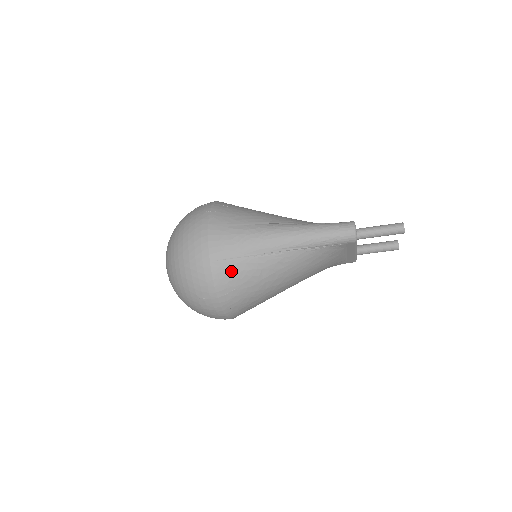
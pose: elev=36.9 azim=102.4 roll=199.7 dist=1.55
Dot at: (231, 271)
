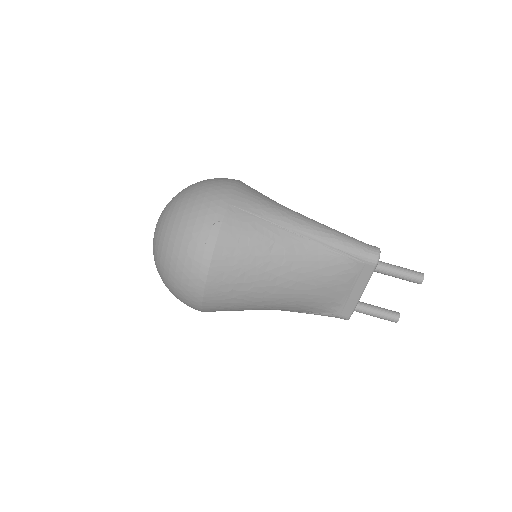
Dot at: (244, 224)
